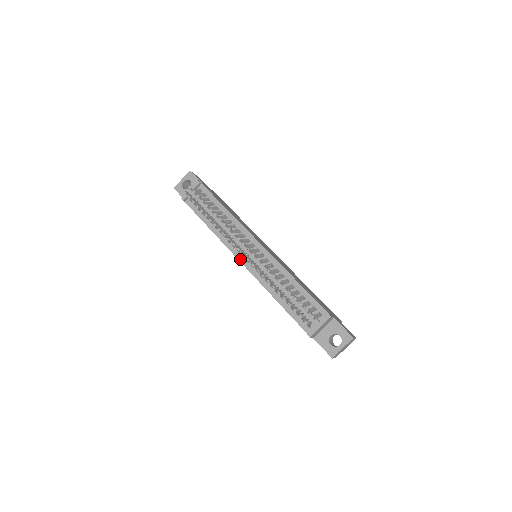
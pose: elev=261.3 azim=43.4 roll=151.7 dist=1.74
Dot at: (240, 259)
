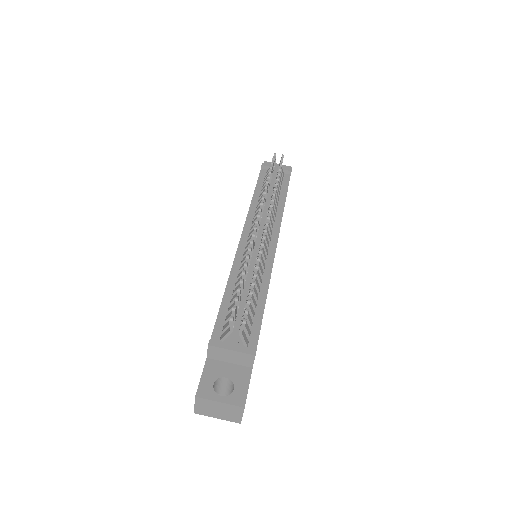
Dot at: (244, 234)
